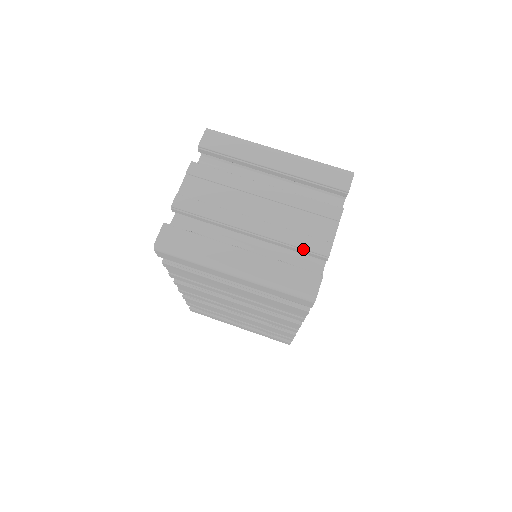
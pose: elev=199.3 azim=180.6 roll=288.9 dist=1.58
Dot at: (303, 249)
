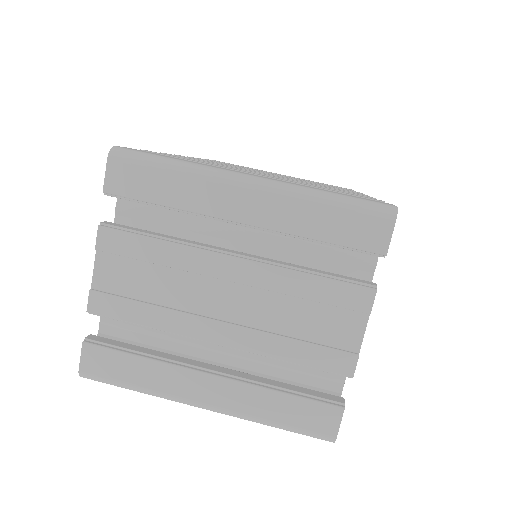
Dot at: (309, 366)
